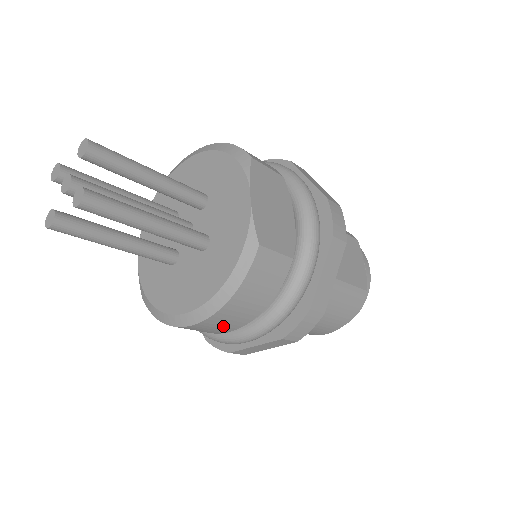
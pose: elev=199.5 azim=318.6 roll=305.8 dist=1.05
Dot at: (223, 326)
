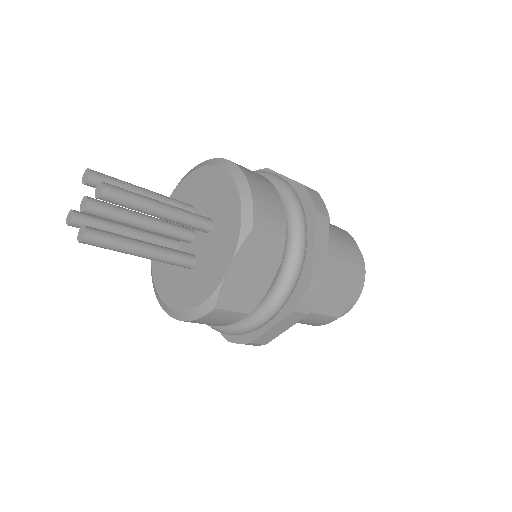
Dot at: occluded
